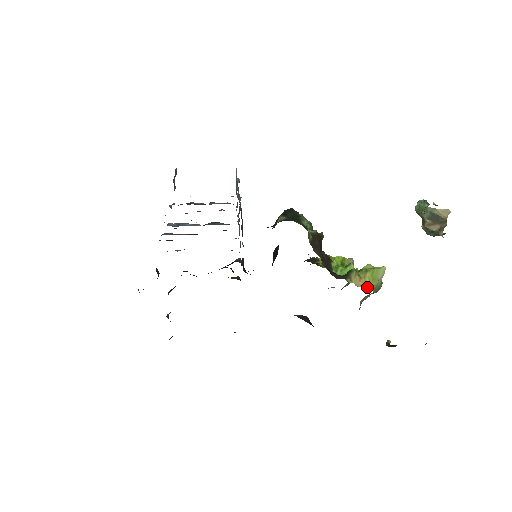
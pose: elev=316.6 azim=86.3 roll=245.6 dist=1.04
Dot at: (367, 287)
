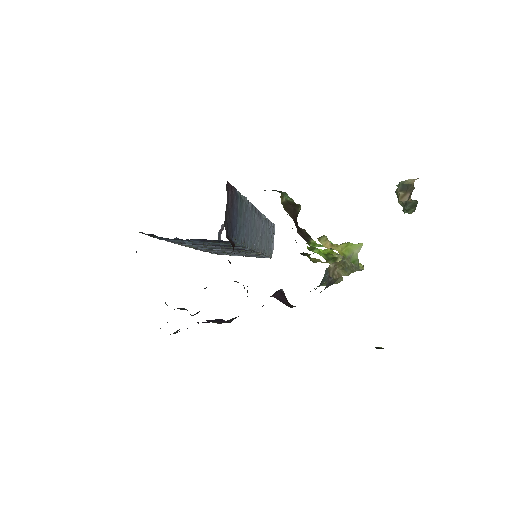
Dot at: (335, 249)
